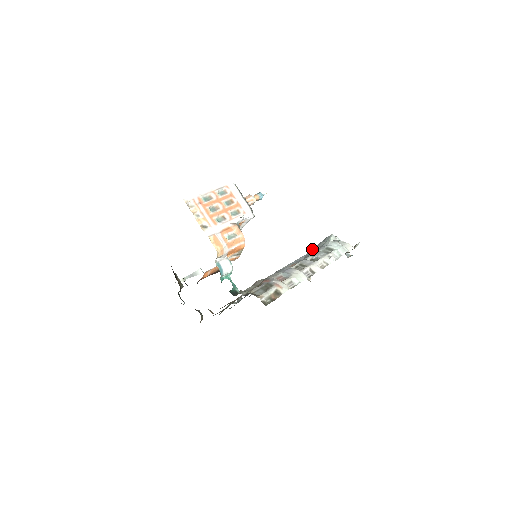
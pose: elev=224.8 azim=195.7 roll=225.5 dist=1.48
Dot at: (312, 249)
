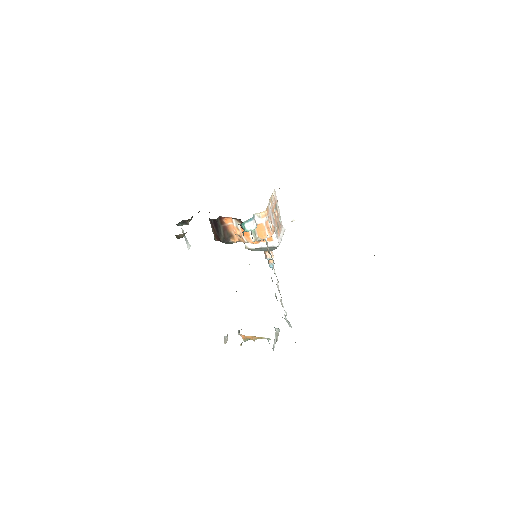
Dot at: occluded
